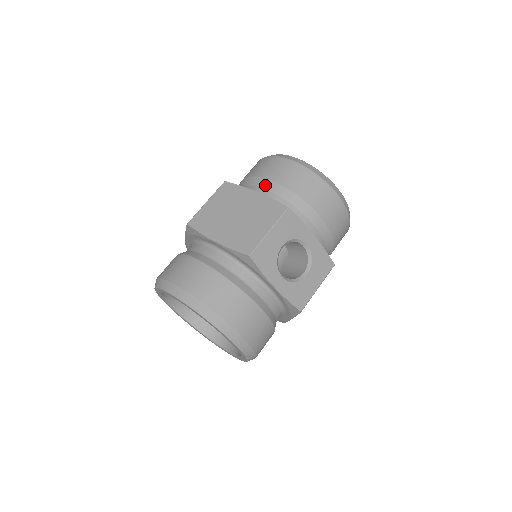
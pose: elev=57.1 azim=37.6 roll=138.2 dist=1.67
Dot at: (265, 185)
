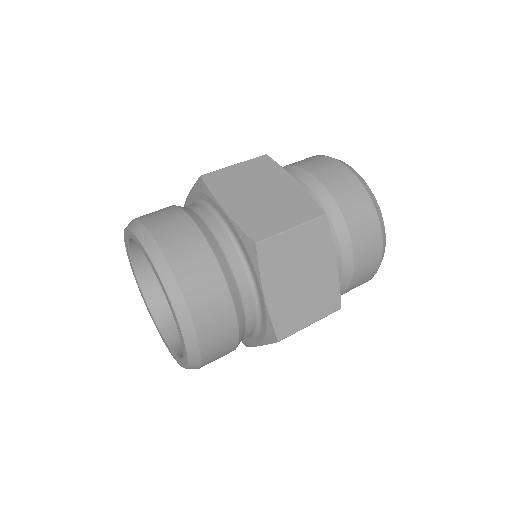
Dot at: (344, 247)
